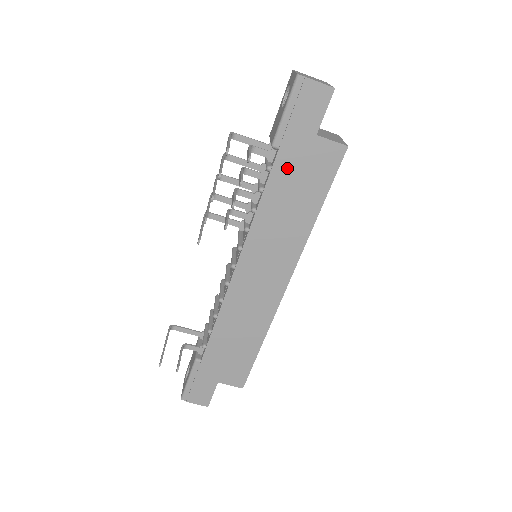
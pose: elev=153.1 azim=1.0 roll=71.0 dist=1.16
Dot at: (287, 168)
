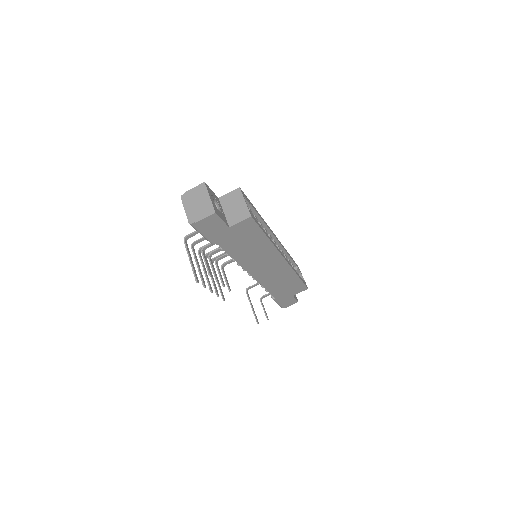
Dot at: (230, 244)
